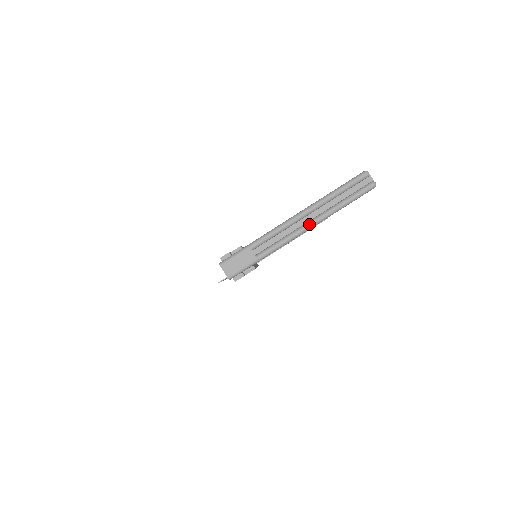
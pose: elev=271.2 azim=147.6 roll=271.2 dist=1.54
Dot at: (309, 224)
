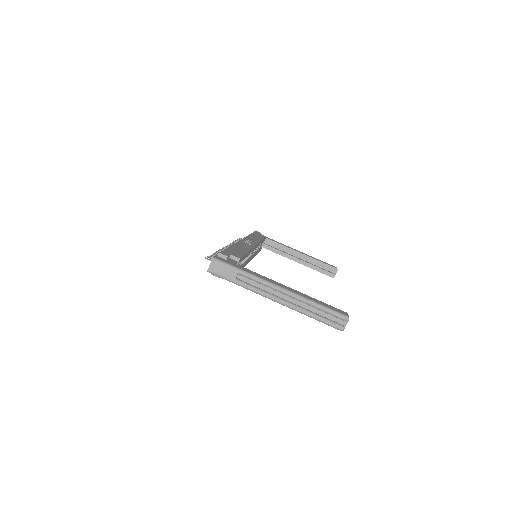
Dot at: (283, 302)
